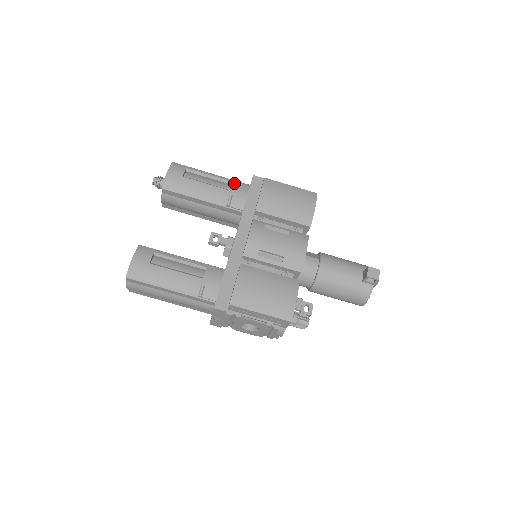
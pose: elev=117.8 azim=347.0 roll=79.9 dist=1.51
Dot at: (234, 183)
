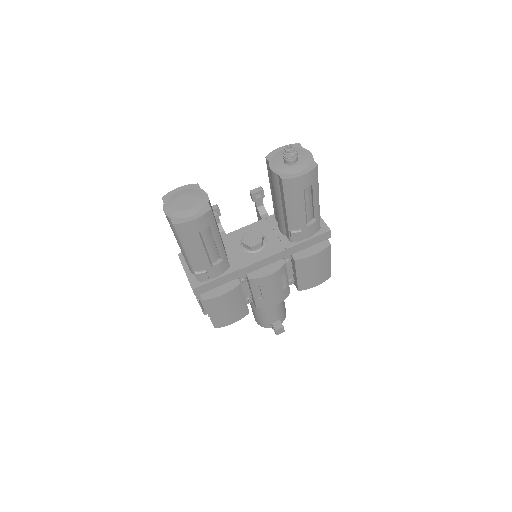
Dot at: (316, 221)
